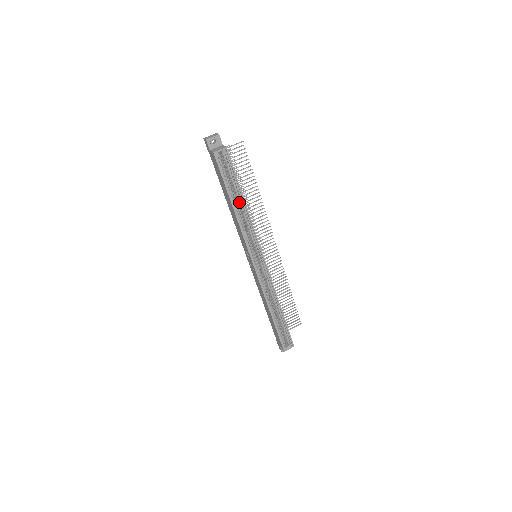
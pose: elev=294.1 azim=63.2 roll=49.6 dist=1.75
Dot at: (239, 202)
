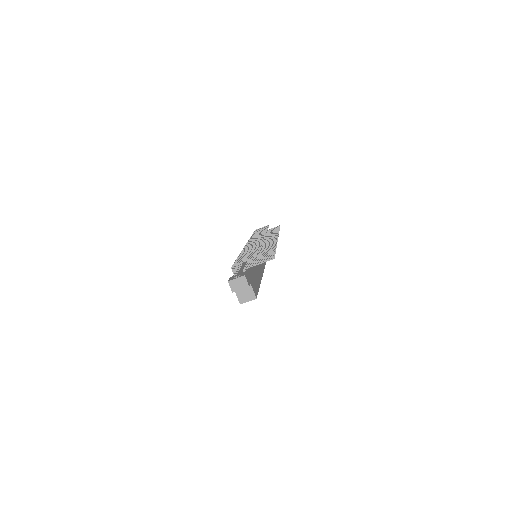
Dot at: occluded
